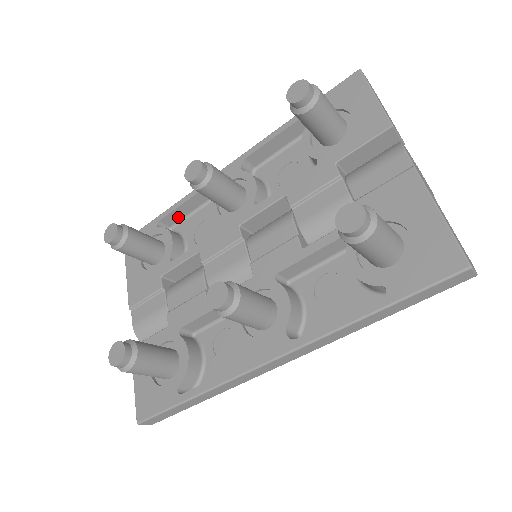
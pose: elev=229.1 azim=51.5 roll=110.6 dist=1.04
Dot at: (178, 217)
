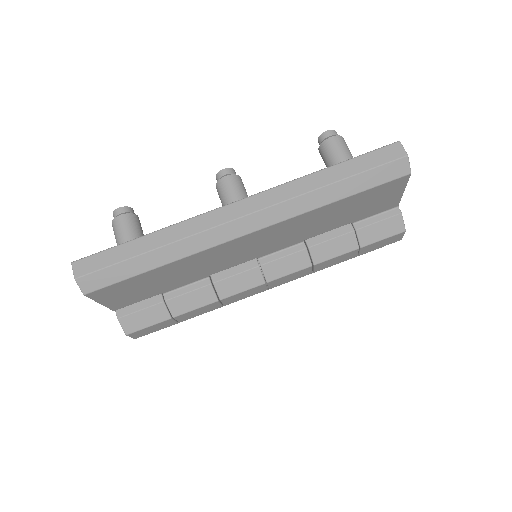
Dot at: occluded
